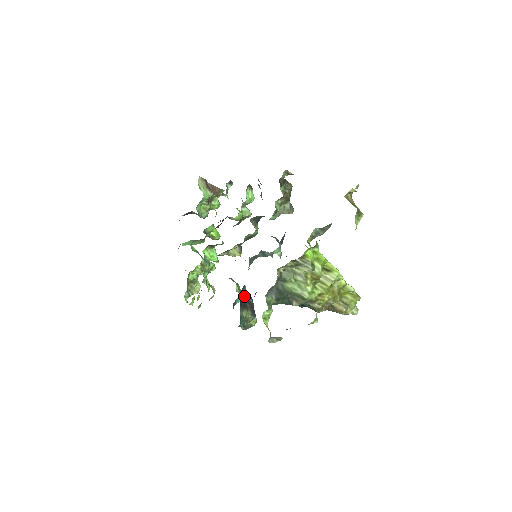
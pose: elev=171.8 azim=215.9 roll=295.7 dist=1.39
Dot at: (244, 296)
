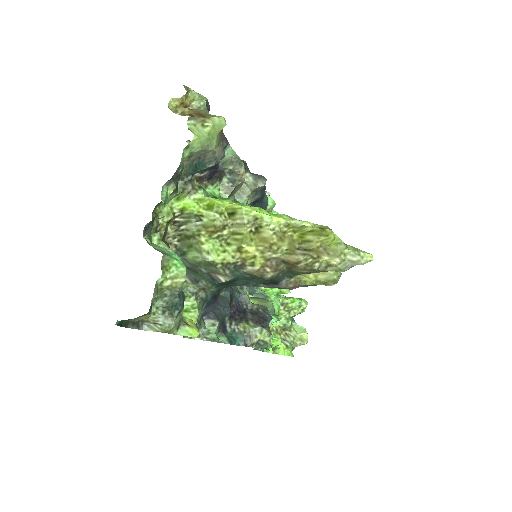
Dot at: (248, 308)
